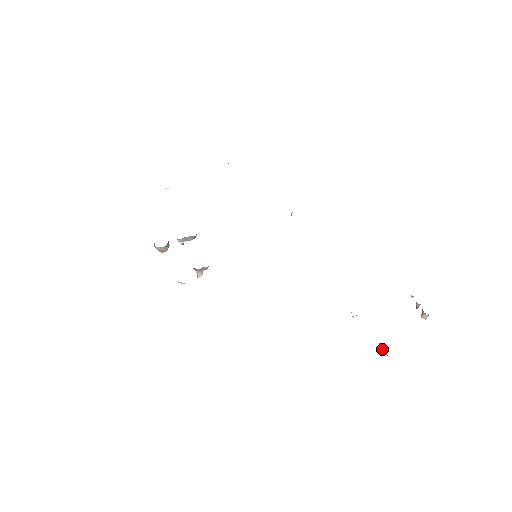
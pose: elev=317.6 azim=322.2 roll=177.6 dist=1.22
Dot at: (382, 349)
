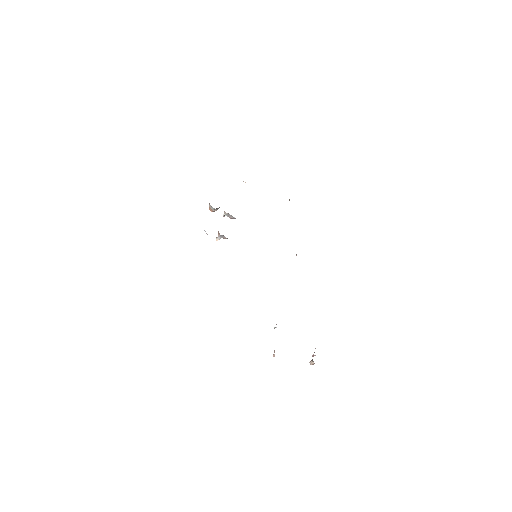
Dot at: (273, 354)
